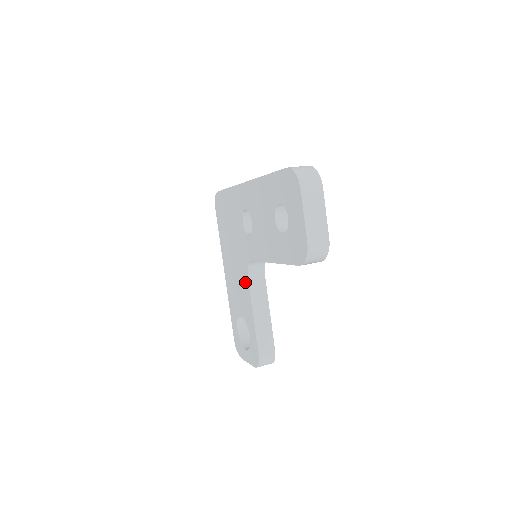
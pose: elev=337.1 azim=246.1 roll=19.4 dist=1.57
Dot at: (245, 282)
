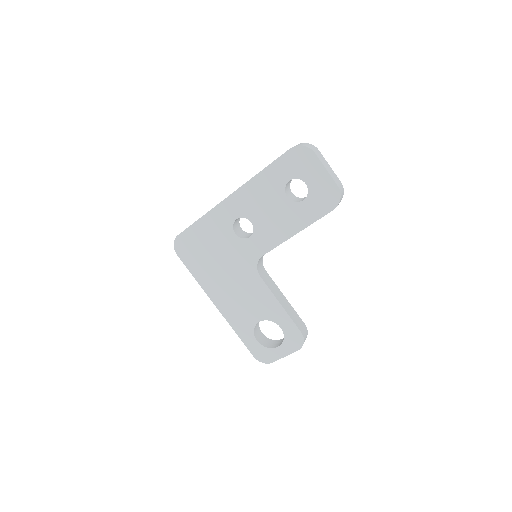
Dot at: (257, 284)
